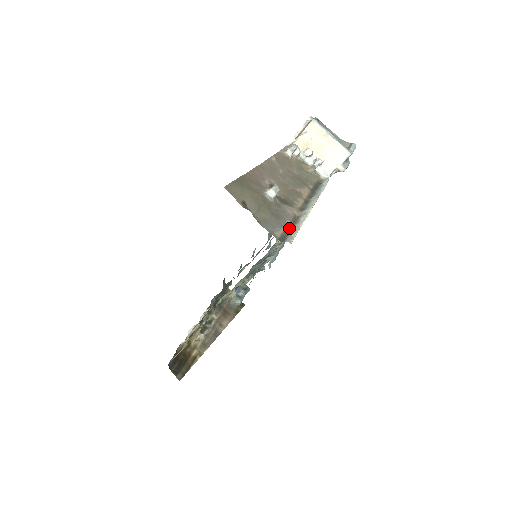
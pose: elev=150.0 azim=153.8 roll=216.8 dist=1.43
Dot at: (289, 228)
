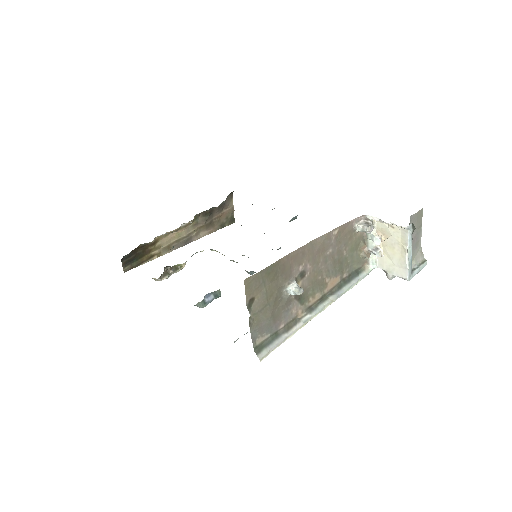
Dot at: (277, 334)
